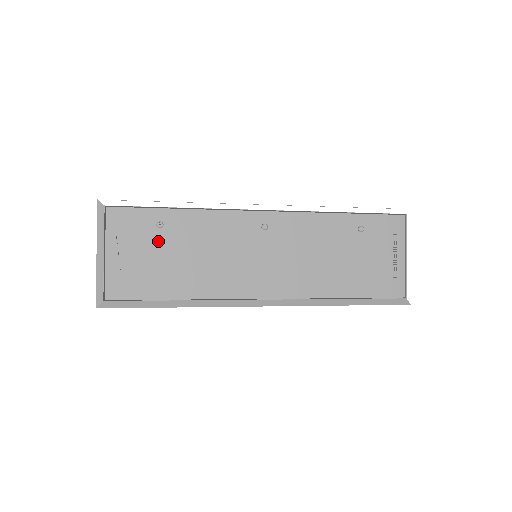
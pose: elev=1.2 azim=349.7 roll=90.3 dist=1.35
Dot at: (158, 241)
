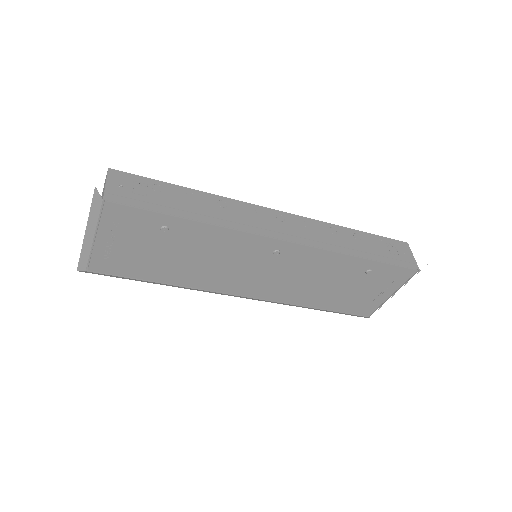
Dot at: (158, 240)
